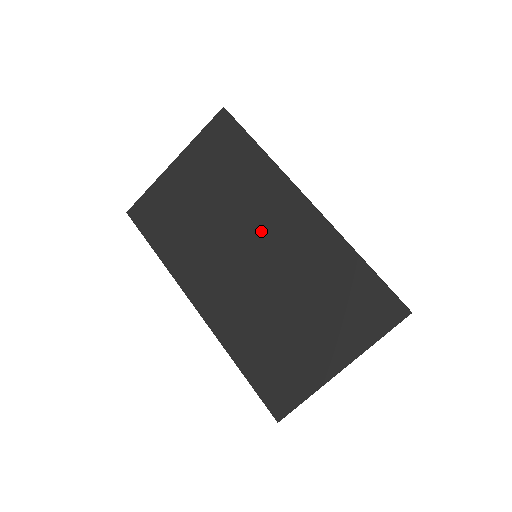
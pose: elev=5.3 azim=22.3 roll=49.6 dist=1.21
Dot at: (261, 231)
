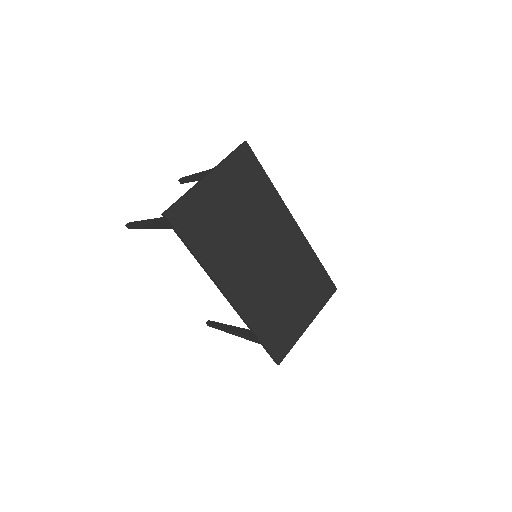
Dot at: (271, 240)
